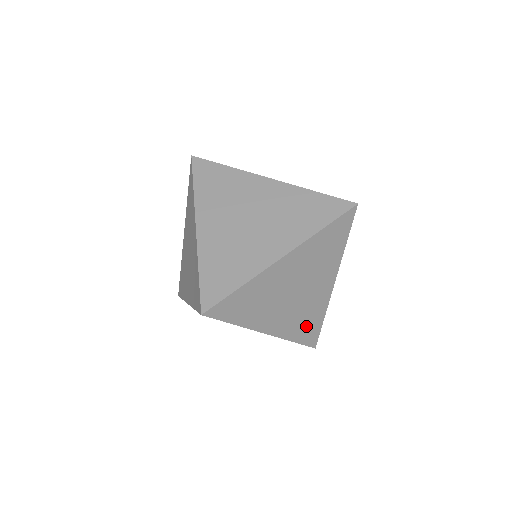
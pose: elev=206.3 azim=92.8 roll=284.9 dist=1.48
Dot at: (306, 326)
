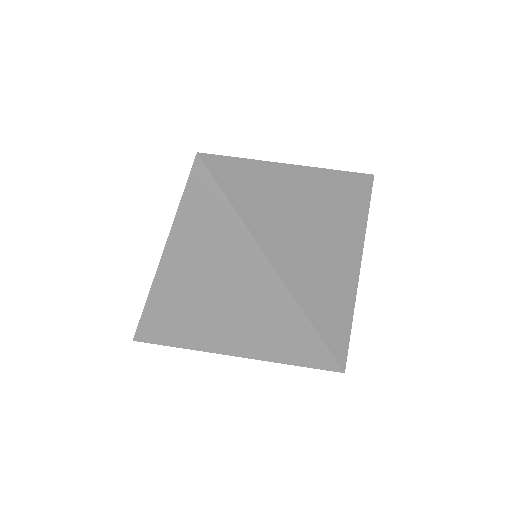
Dot at: (329, 307)
